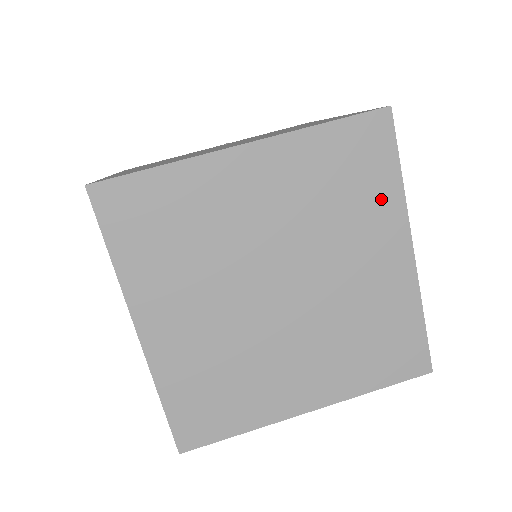
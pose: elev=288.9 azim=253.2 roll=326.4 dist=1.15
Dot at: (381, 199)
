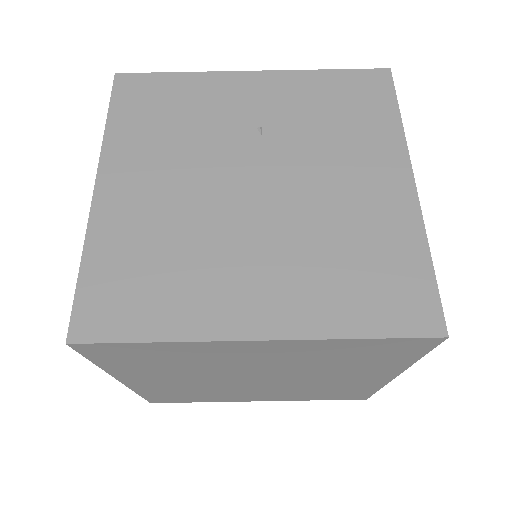
Dot at: (387, 364)
